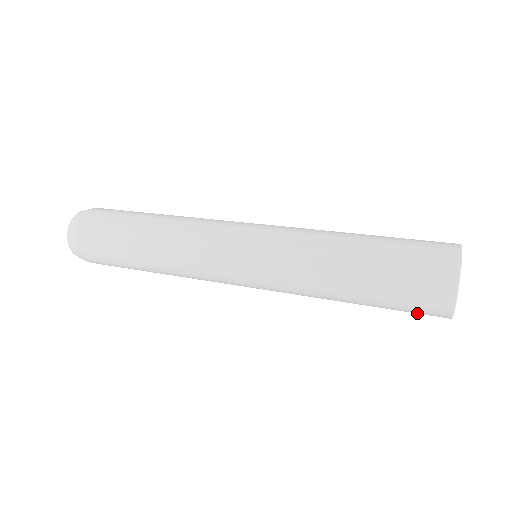
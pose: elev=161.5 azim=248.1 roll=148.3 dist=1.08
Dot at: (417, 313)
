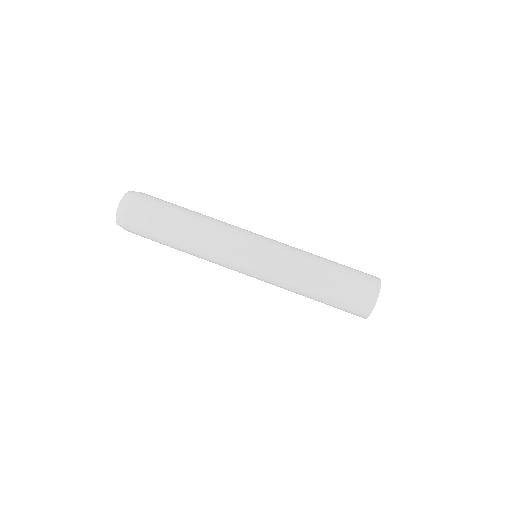
Dot at: occluded
